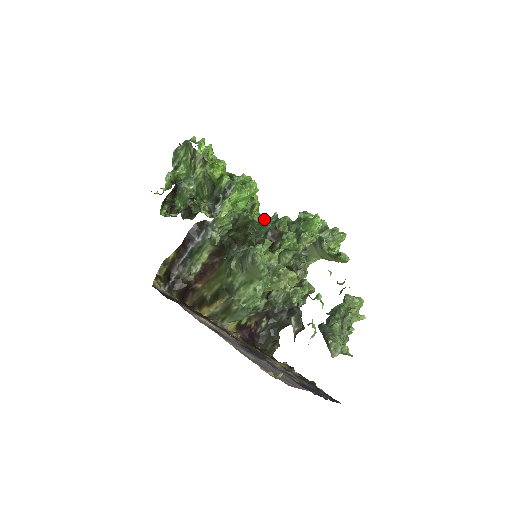
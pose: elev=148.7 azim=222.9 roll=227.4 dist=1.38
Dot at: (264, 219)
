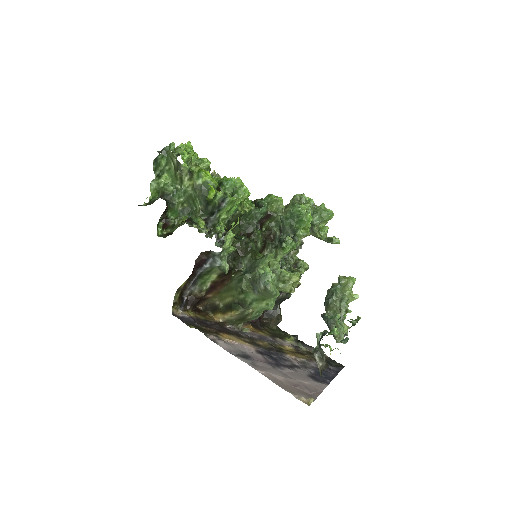
Dot at: (254, 209)
